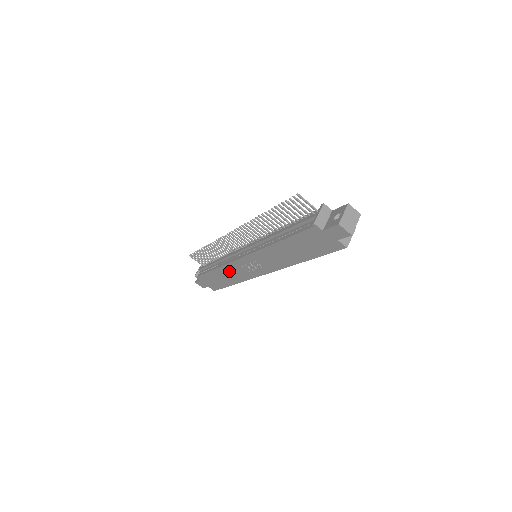
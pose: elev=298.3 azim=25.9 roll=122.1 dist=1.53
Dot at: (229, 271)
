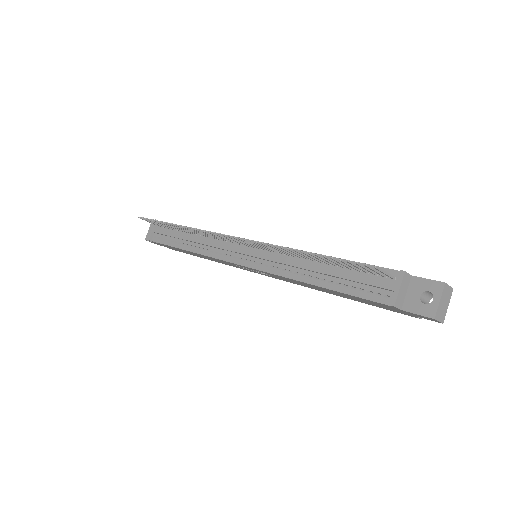
Dot at: (210, 258)
